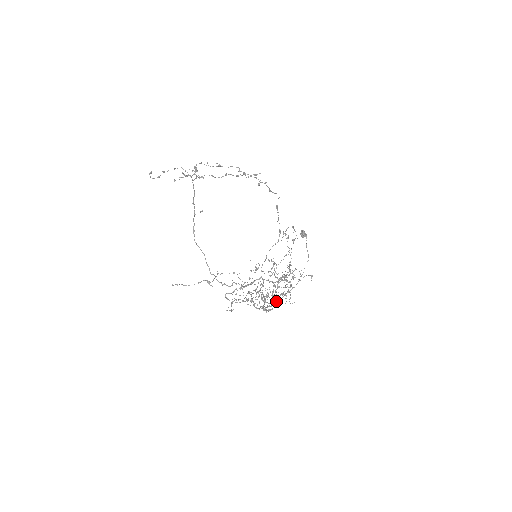
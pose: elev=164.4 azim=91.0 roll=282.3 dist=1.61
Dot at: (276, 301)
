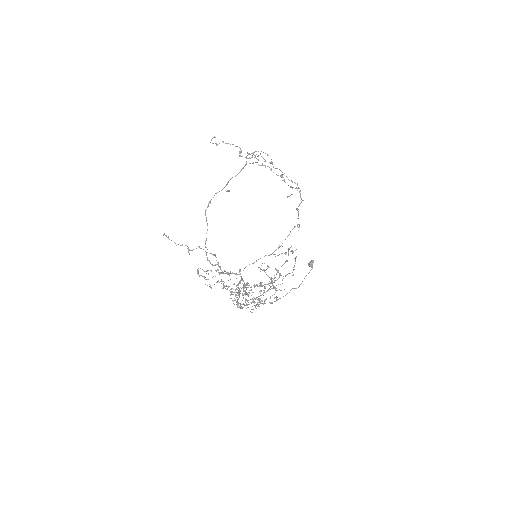
Dot at: occluded
